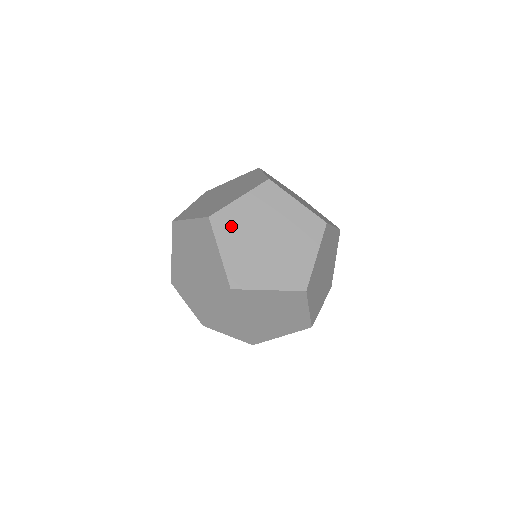
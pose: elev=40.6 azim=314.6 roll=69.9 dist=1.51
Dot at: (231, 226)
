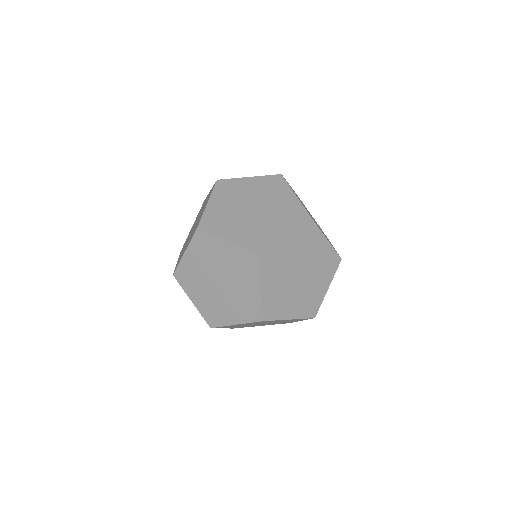
Dot at: (229, 191)
